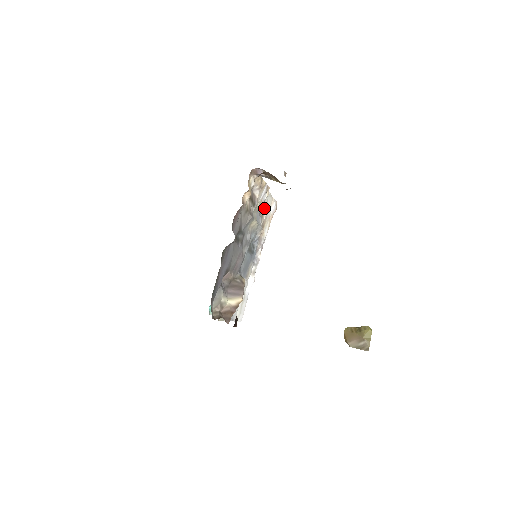
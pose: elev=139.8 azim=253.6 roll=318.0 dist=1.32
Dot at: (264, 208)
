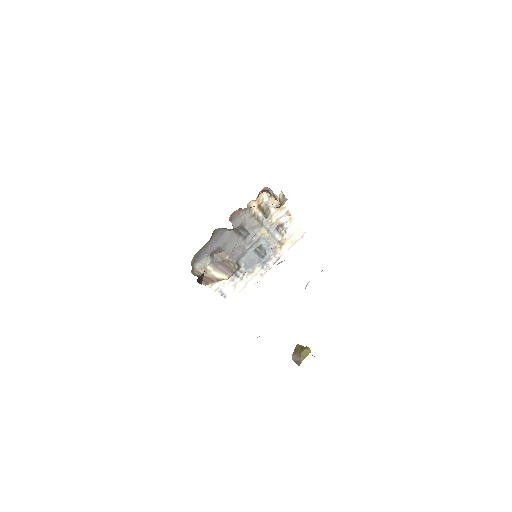
Dot at: (287, 230)
